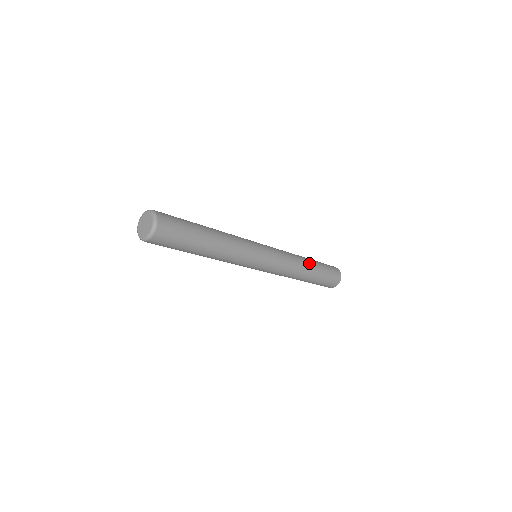
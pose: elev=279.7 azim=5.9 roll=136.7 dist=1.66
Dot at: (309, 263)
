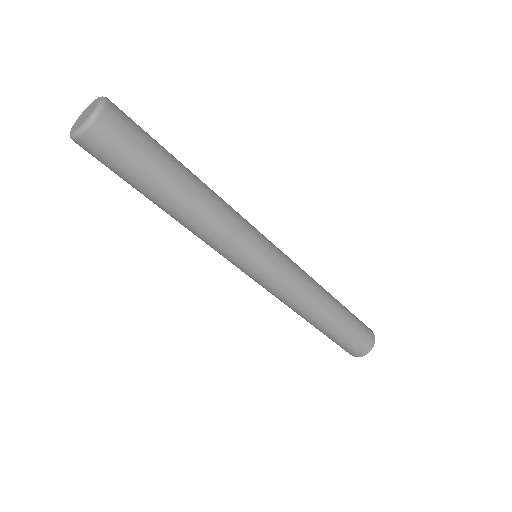
Dot at: (333, 303)
